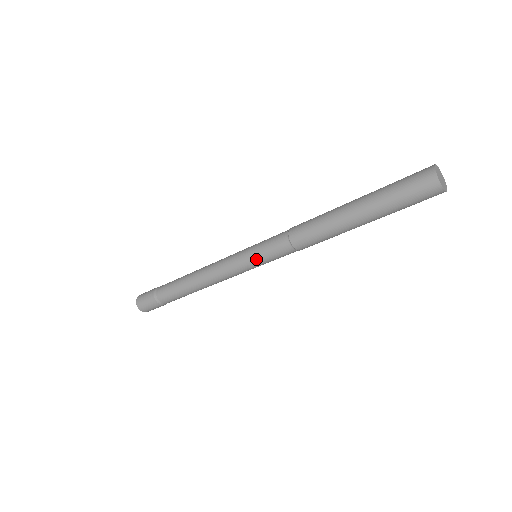
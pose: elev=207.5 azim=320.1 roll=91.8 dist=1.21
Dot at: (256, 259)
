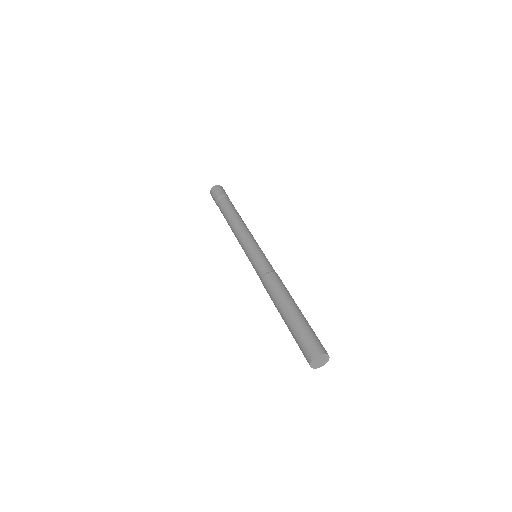
Dot at: occluded
